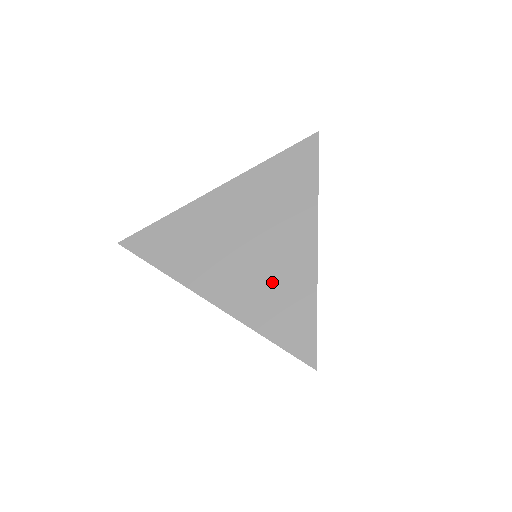
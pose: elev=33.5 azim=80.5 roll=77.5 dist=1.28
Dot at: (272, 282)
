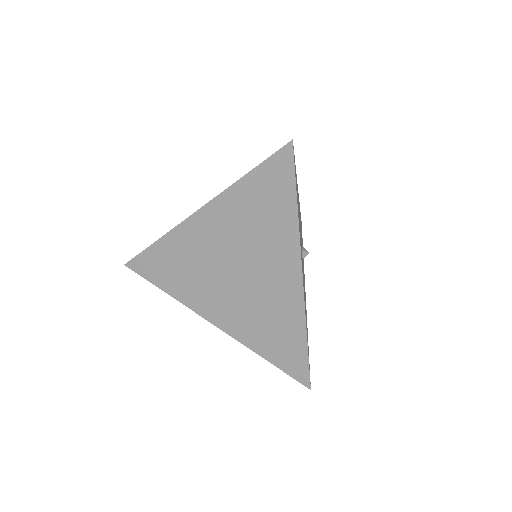
Dot at: (264, 312)
